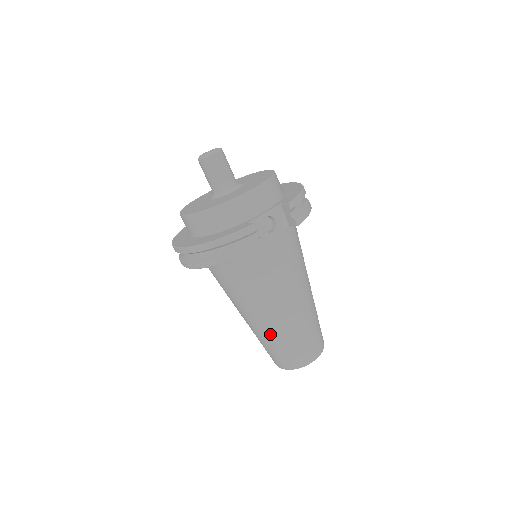
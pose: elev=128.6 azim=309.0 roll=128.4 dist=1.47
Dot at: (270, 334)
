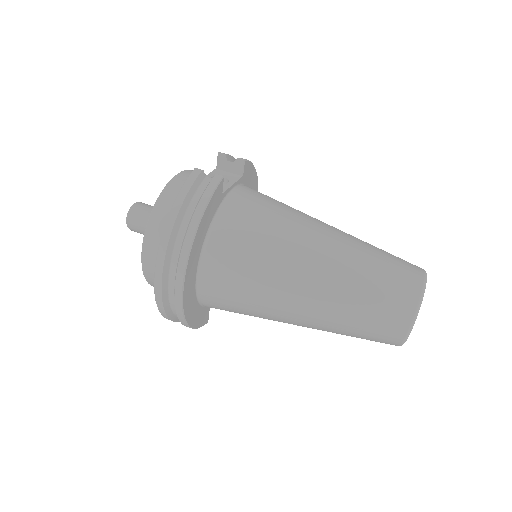
Dot at: (341, 285)
